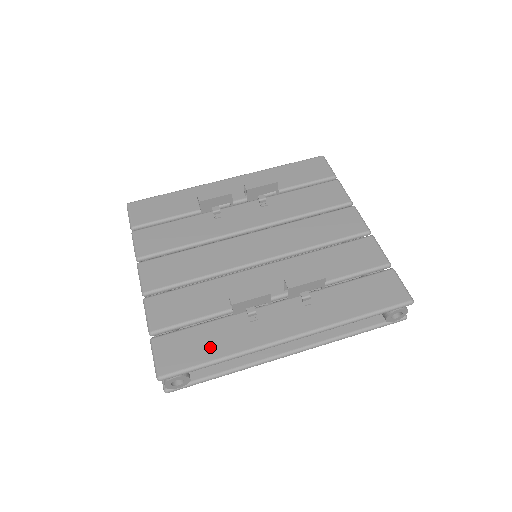
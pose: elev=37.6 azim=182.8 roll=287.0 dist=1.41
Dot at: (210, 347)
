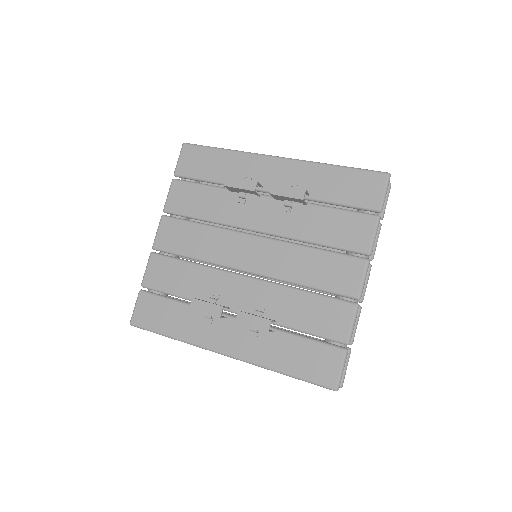
Dot at: (170, 323)
